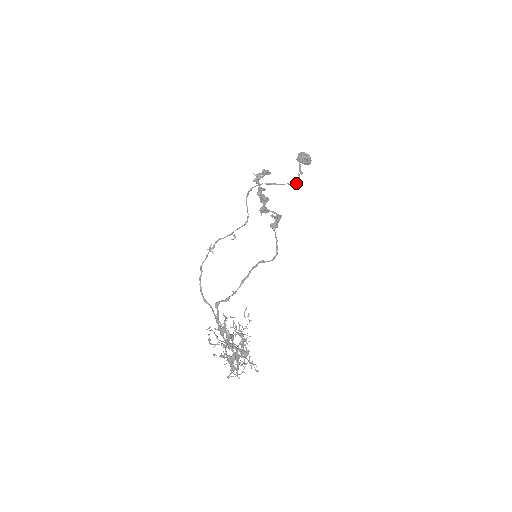
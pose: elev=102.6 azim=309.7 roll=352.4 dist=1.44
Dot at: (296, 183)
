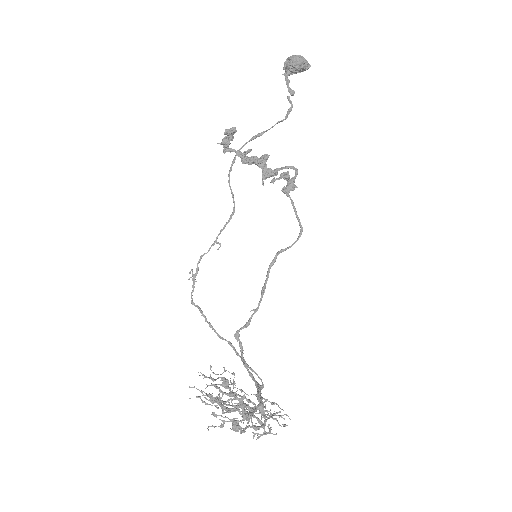
Dot at: (288, 114)
